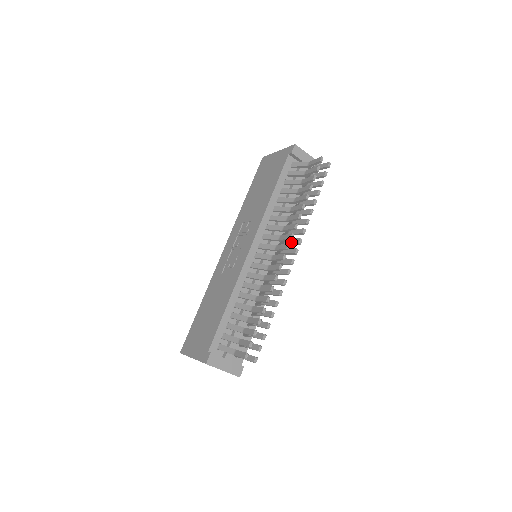
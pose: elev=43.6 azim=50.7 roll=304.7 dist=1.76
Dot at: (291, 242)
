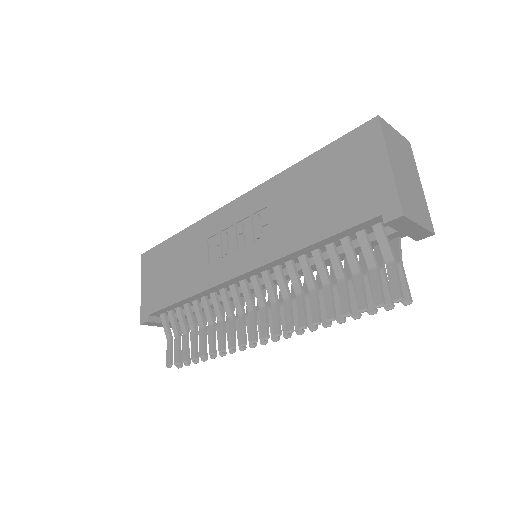
Dot at: (282, 320)
